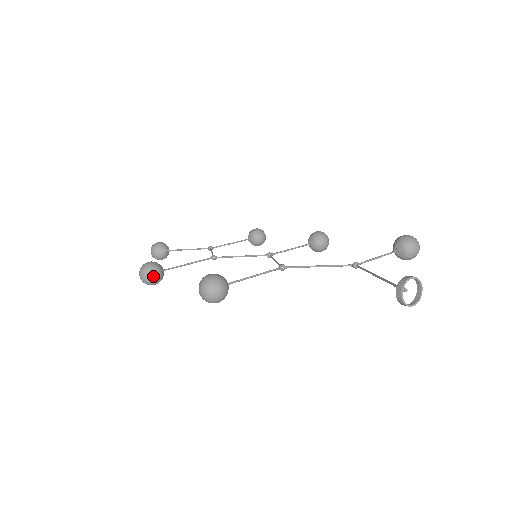
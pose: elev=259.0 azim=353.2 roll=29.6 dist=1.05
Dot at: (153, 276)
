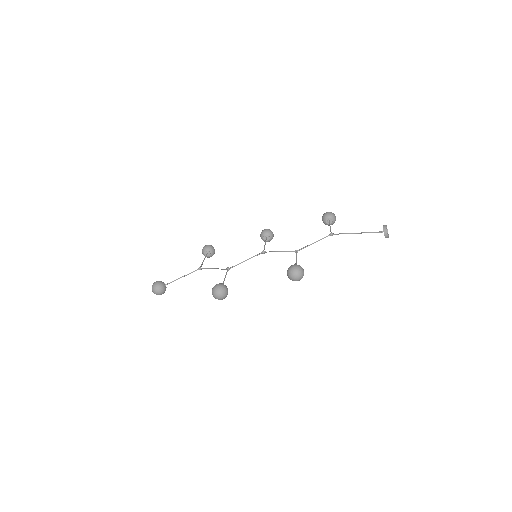
Dot at: (227, 291)
